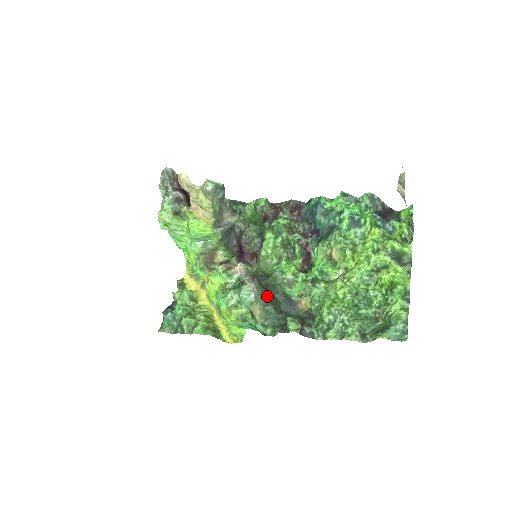
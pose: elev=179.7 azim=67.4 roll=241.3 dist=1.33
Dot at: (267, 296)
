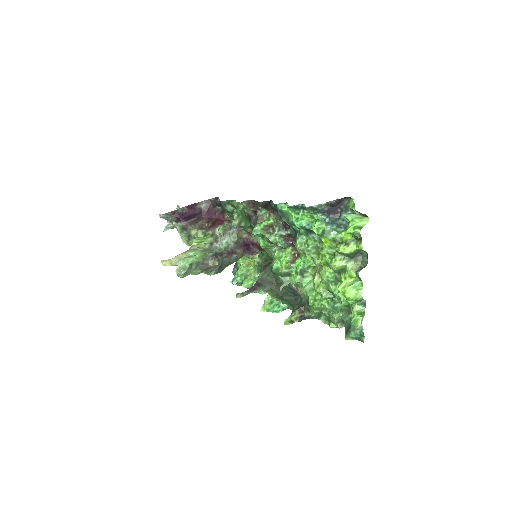
Dot at: (274, 289)
